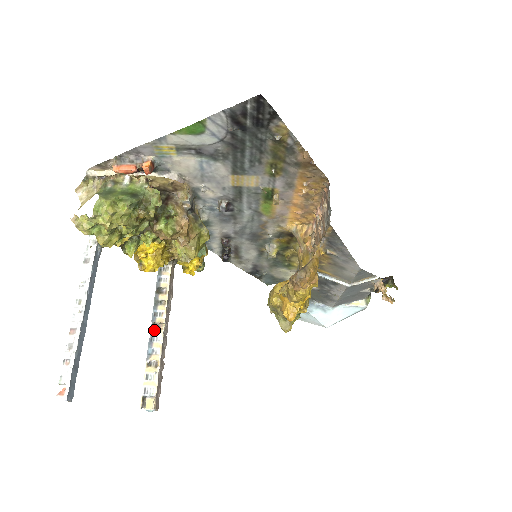
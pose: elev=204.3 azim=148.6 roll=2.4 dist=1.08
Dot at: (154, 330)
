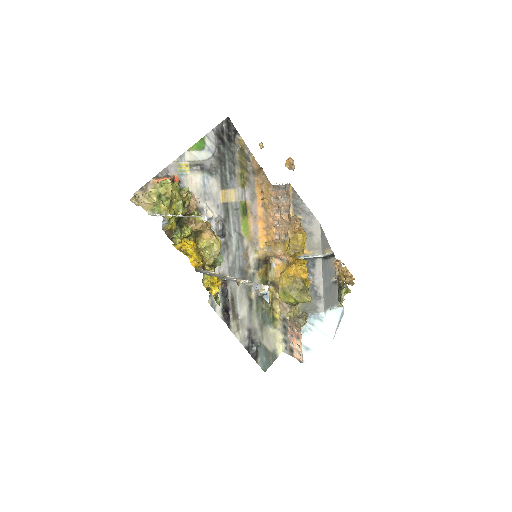
Dot at: (224, 277)
